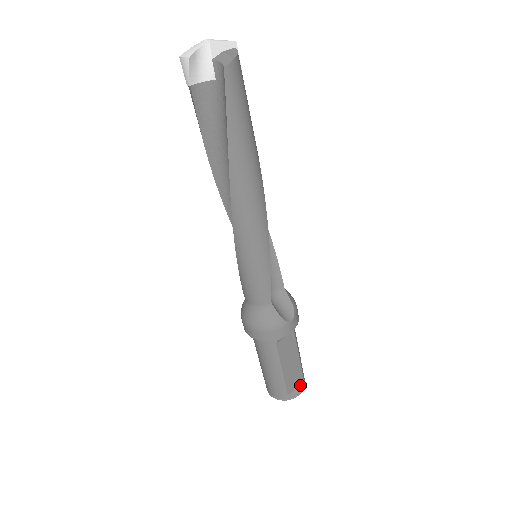
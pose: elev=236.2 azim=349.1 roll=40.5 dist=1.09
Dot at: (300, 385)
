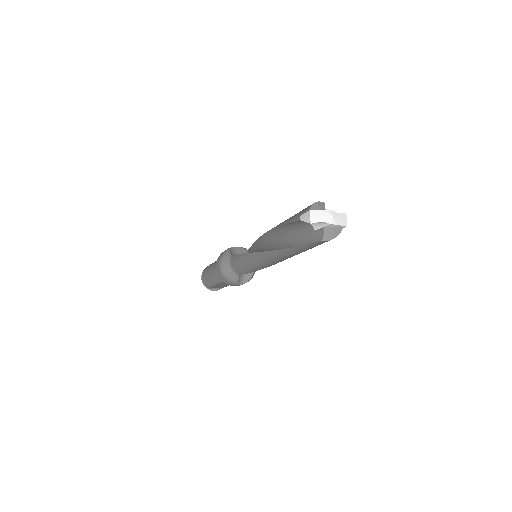
Dot at: (219, 288)
